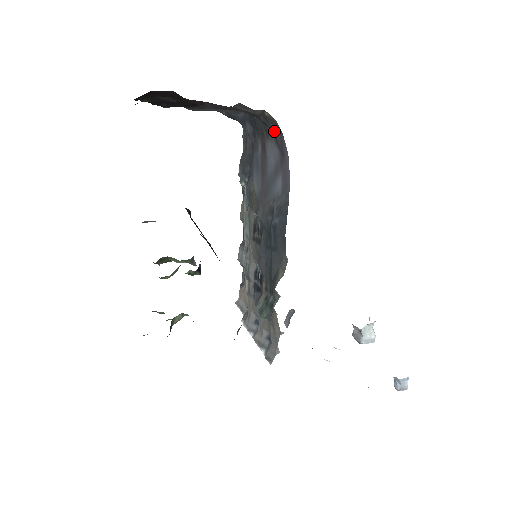
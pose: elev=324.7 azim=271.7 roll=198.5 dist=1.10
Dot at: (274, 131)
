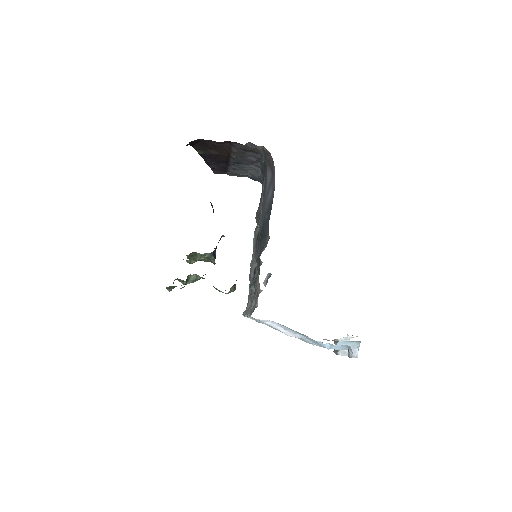
Dot at: (269, 160)
